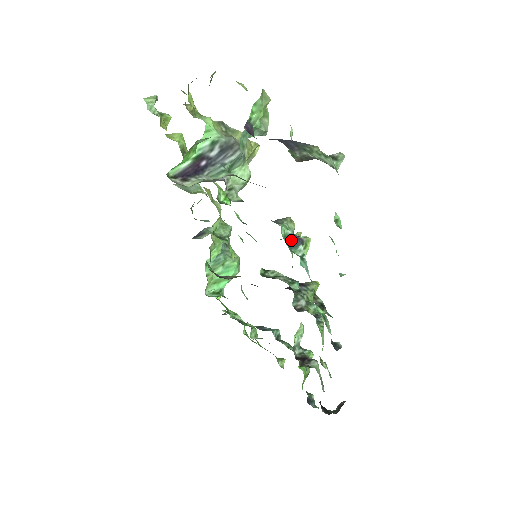
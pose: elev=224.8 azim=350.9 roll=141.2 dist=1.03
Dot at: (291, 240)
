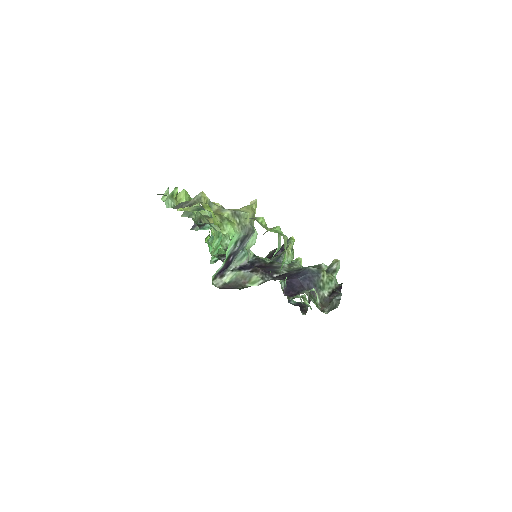
Dot at: occluded
